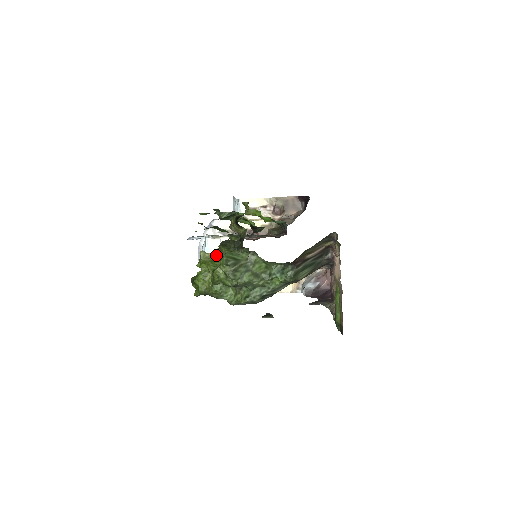
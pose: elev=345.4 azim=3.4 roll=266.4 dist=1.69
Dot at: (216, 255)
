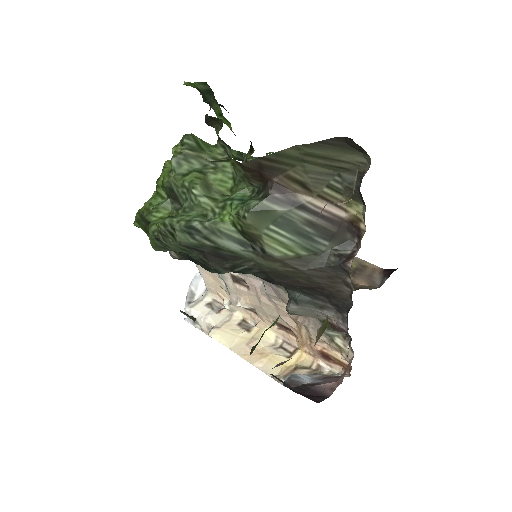
Dot at: occluded
